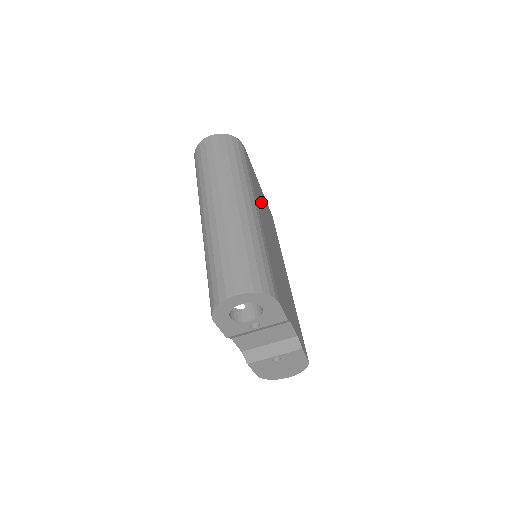
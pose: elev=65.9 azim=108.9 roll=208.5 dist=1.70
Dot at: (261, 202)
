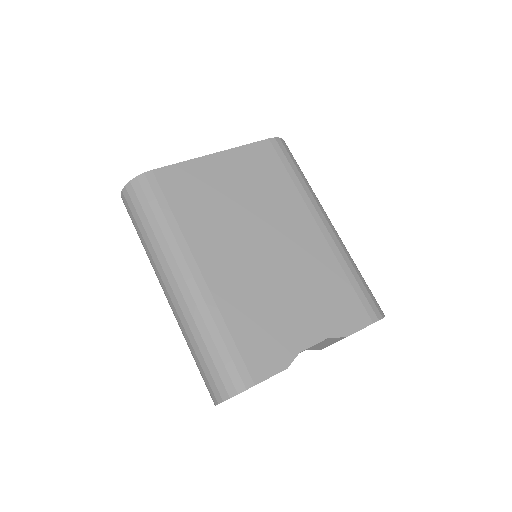
Dot at: (214, 208)
